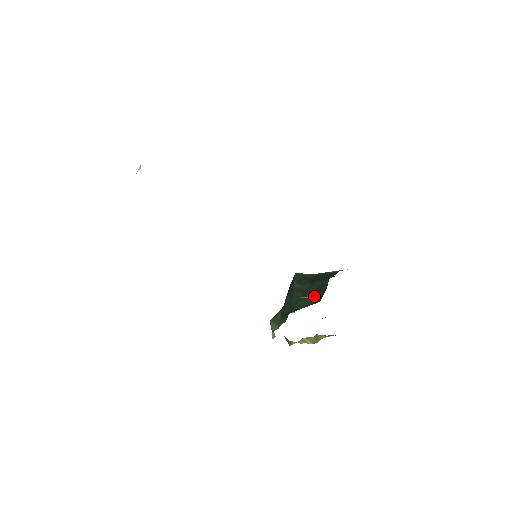
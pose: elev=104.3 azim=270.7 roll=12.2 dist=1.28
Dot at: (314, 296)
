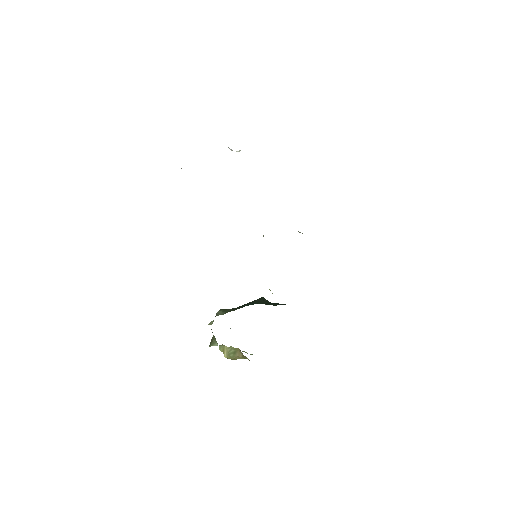
Dot at: (272, 304)
